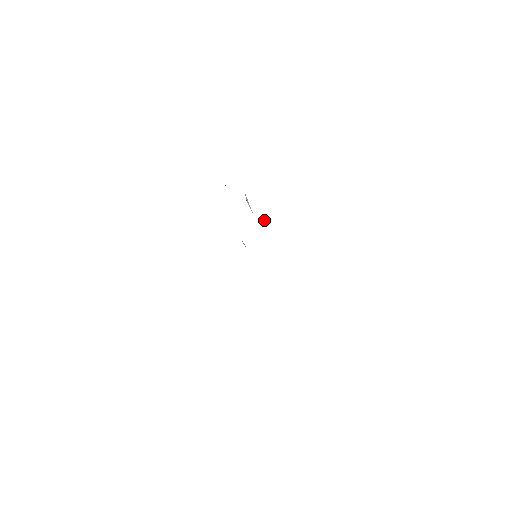
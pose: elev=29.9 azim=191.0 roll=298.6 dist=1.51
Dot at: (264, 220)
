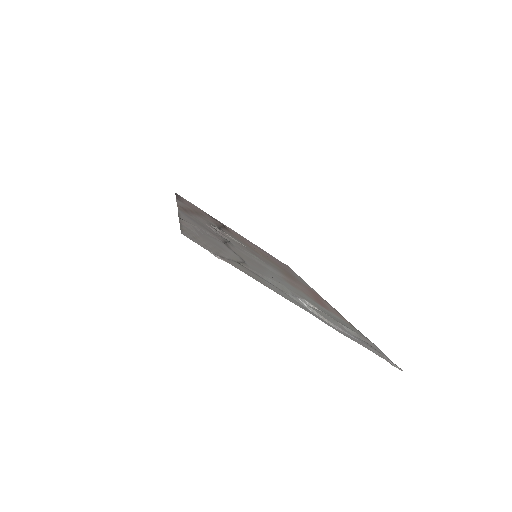
Dot at: occluded
